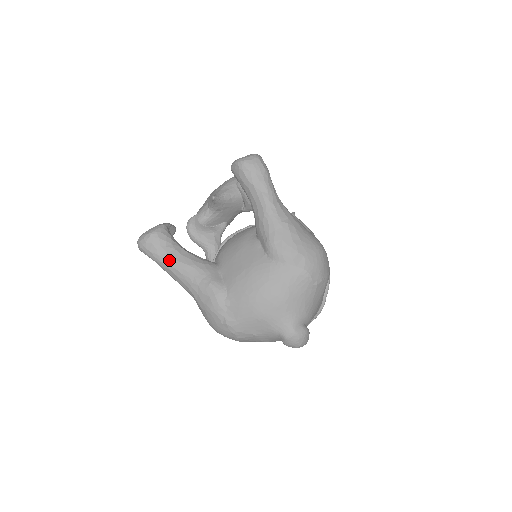
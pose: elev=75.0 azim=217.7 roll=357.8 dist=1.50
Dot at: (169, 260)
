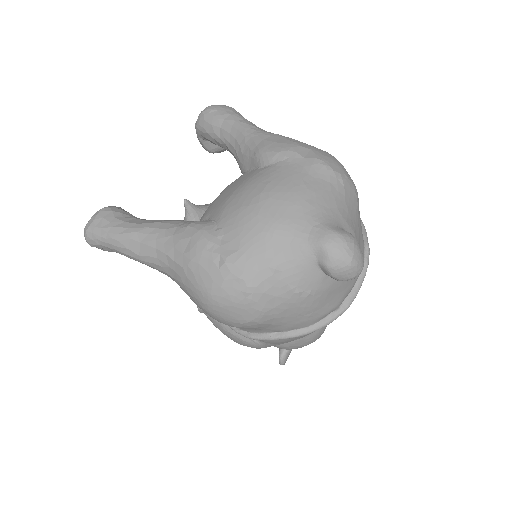
Dot at: (128, 227)
